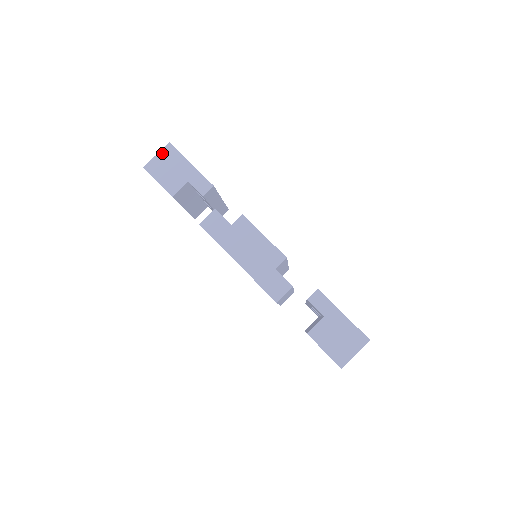
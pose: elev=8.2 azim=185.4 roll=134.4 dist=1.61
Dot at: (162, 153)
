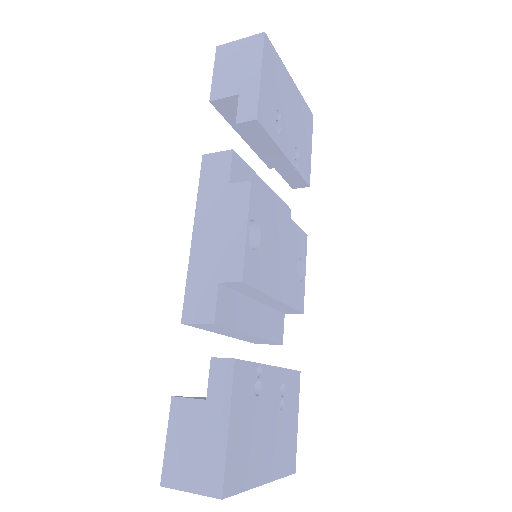
Dot at: (246, 41)
